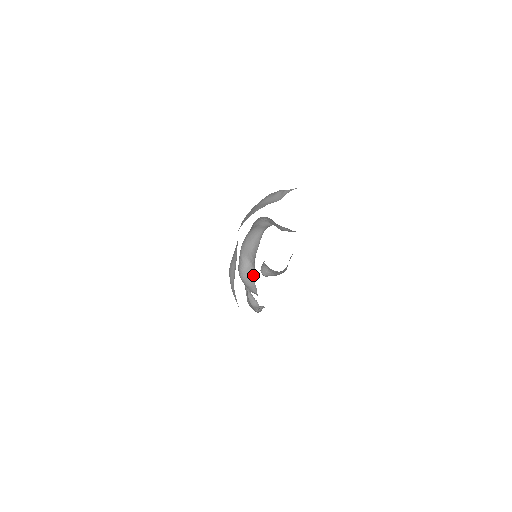
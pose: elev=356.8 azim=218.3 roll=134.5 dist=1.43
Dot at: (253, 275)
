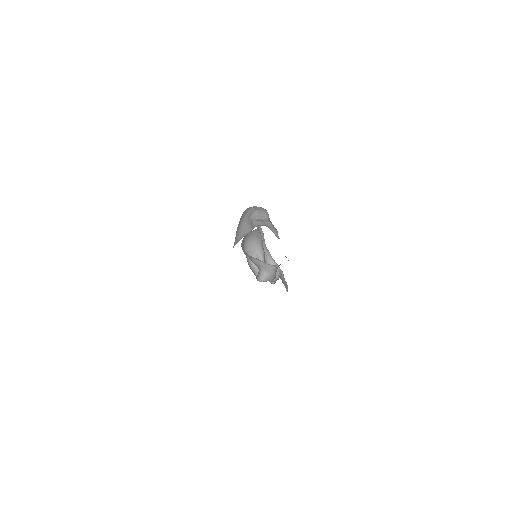
Dot at: occluded
